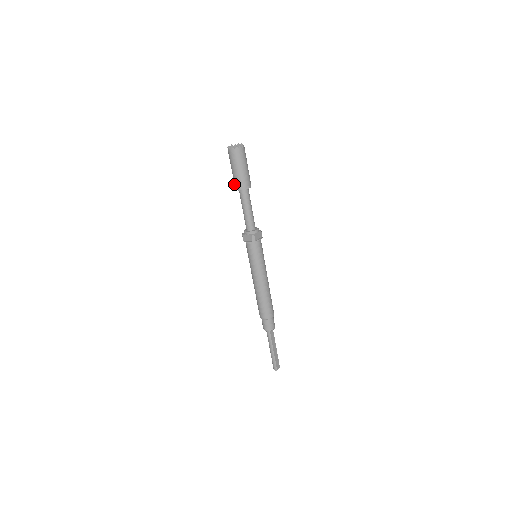
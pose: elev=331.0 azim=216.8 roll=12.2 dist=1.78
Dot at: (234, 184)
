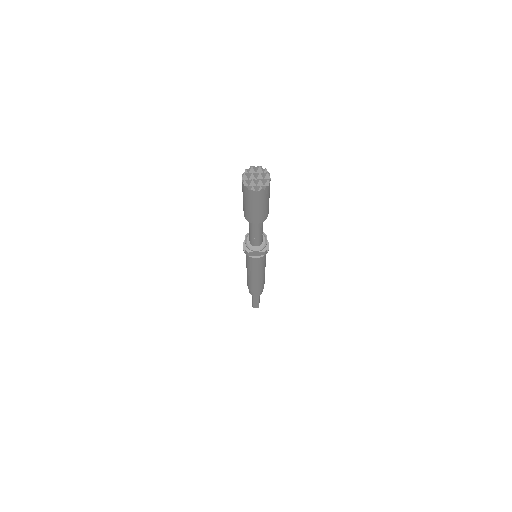
Dot at: occluded
